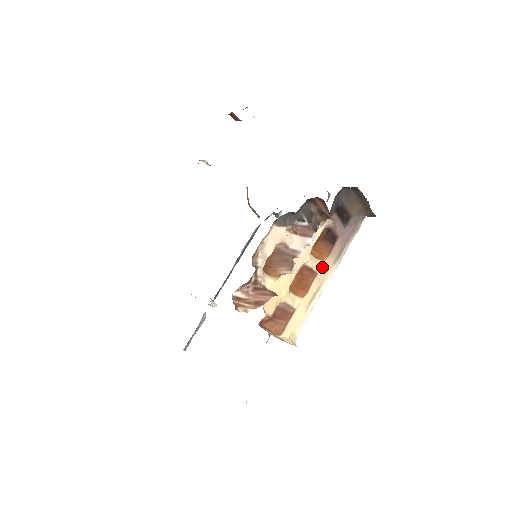
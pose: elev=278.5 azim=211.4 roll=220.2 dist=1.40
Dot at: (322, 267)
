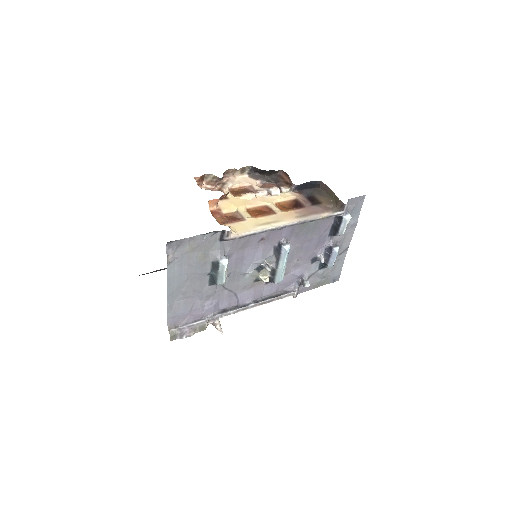
Dot at: (283, 213)
